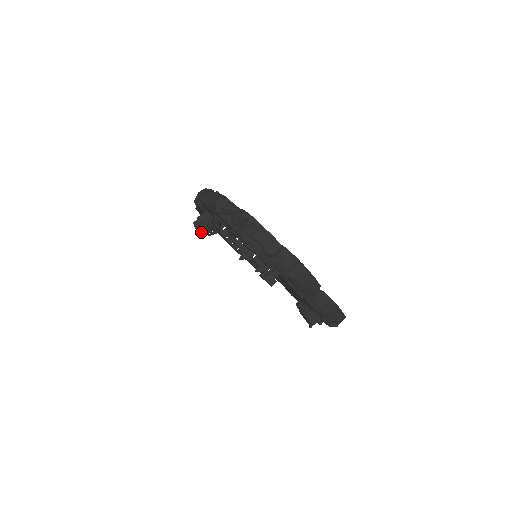
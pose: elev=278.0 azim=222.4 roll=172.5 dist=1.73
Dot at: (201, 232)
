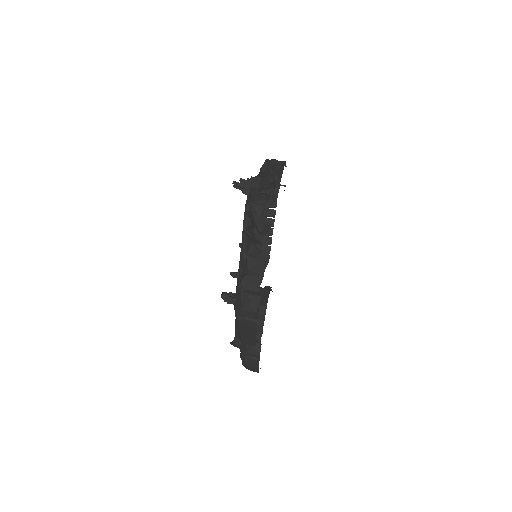
Dot at: occluded
